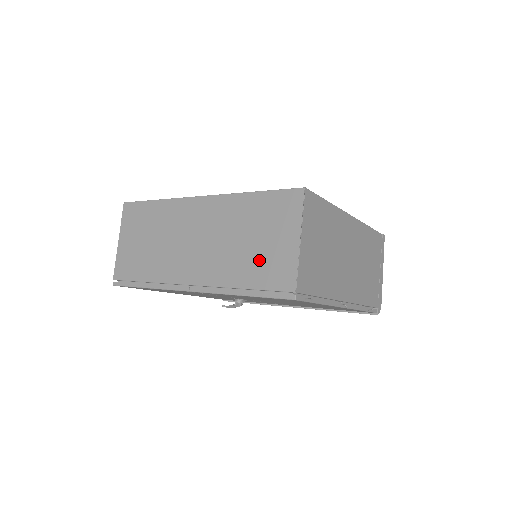
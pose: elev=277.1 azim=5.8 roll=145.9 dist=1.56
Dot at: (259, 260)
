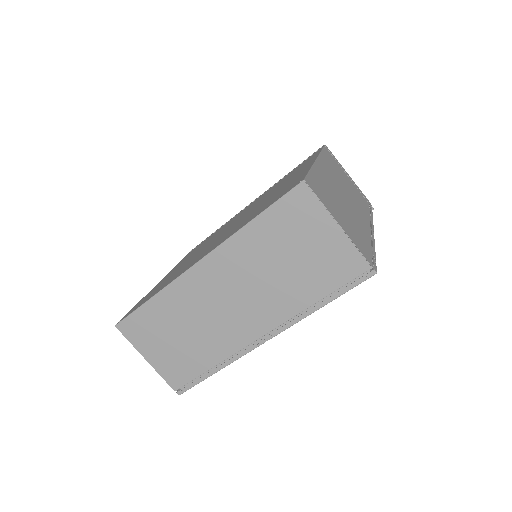
Dot at: (313, 269)
